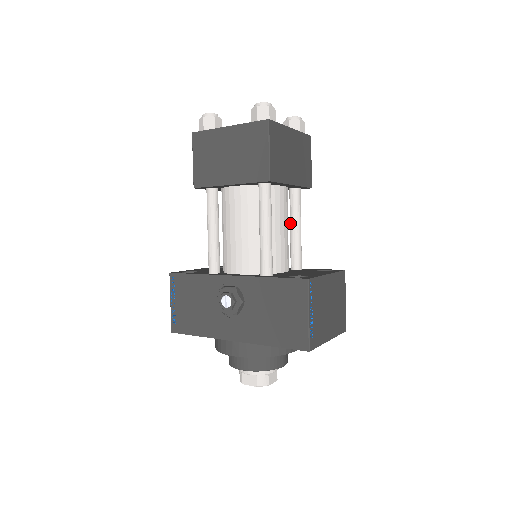
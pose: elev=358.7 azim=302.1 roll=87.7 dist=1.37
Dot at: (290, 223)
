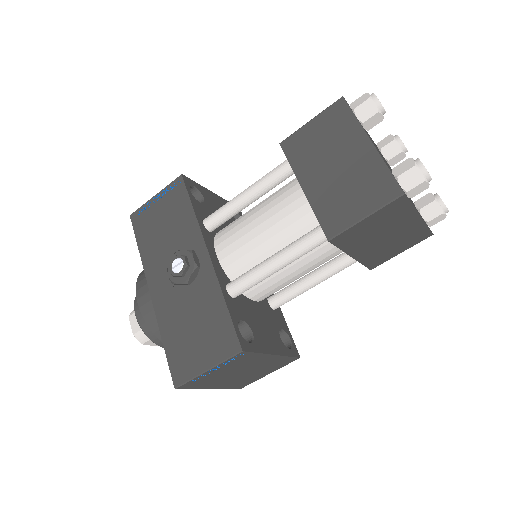
Dot at: (315, 270)
